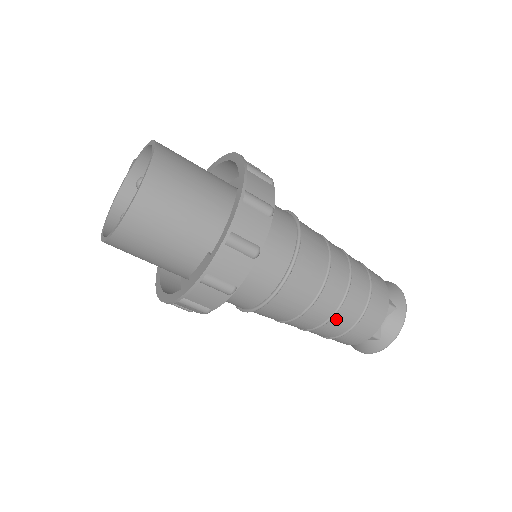
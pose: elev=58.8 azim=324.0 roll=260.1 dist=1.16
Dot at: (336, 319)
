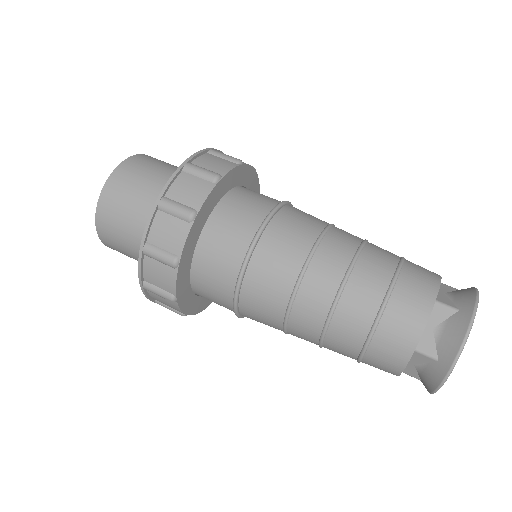
Dot at: (340, 316)
